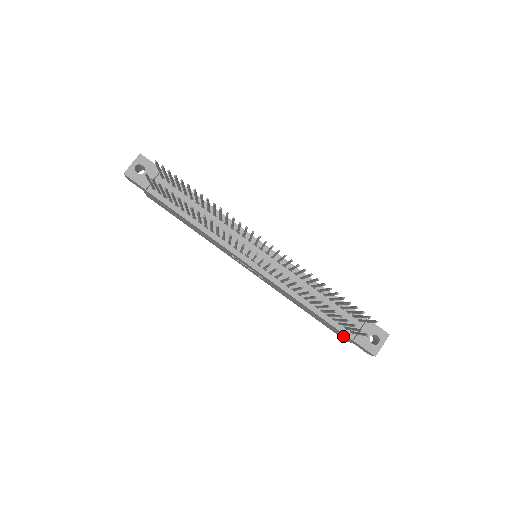
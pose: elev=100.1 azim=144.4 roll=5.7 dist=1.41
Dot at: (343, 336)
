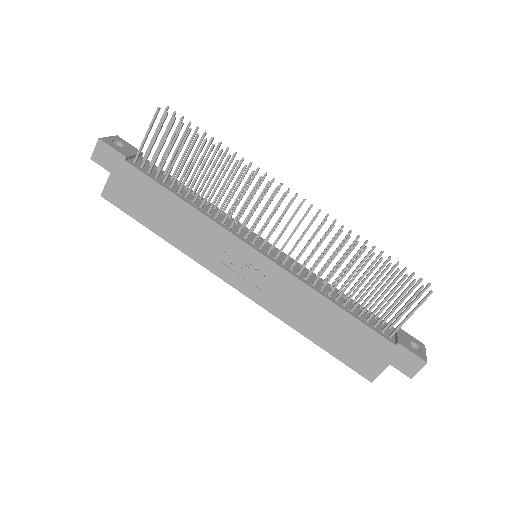
Dot at: (375, 357)
